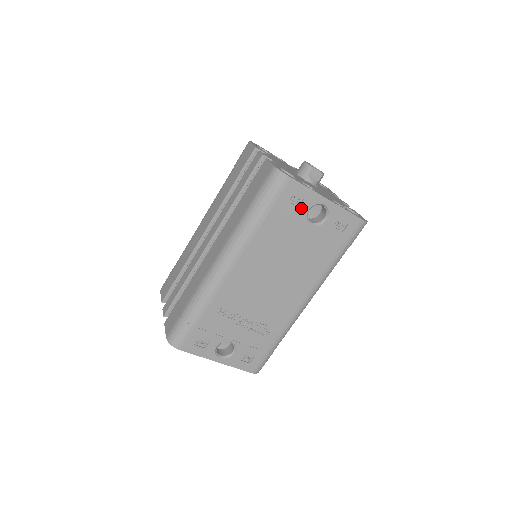
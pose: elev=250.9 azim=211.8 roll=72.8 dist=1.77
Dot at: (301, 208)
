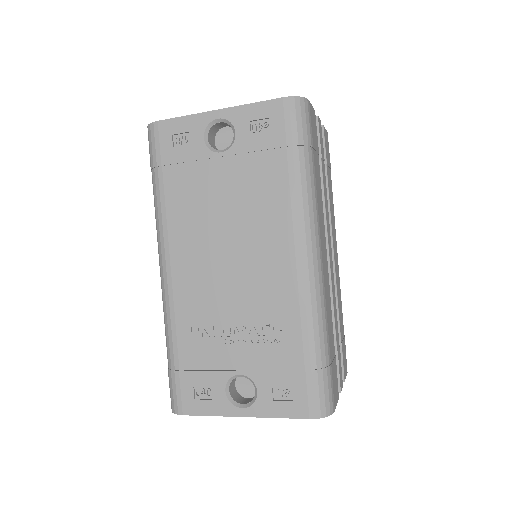
Dot at: (194, 143)
